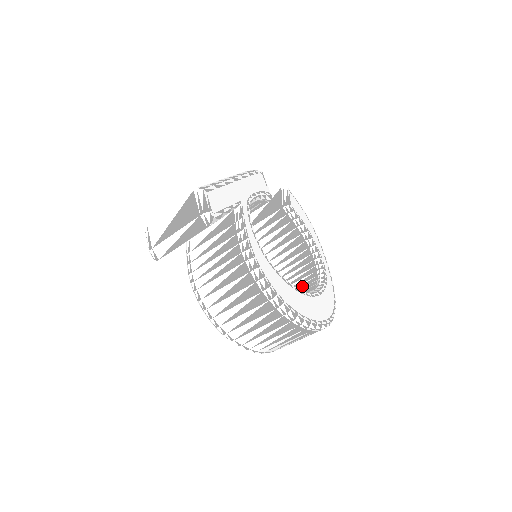
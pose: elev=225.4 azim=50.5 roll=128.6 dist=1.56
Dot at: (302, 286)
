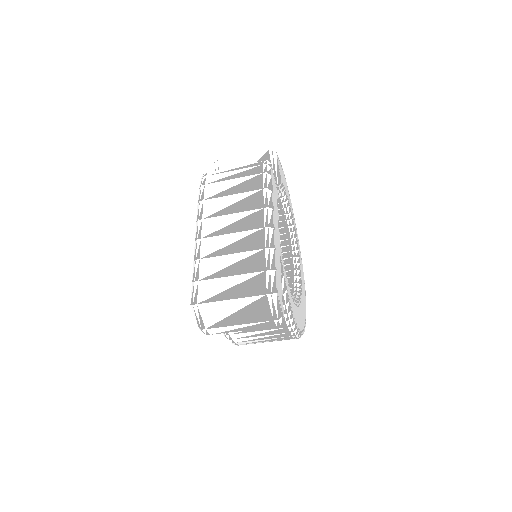
Dot at: occluded
